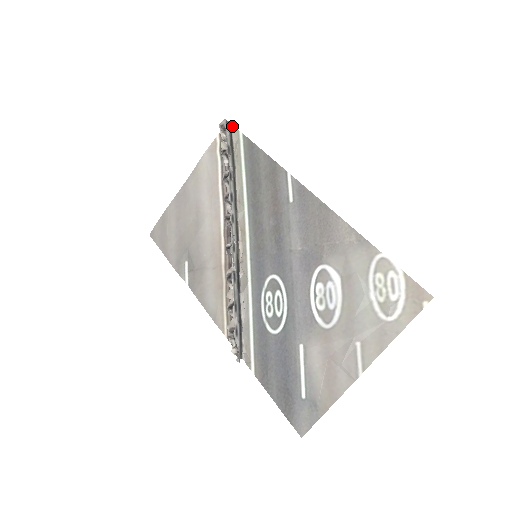
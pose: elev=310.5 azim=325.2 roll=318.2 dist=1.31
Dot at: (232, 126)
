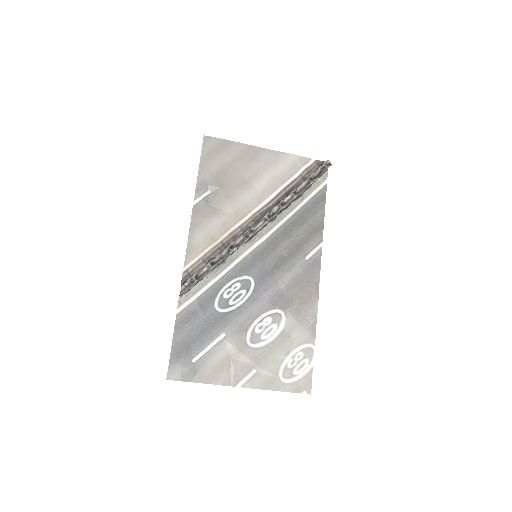
Dot at: (327, 170)
